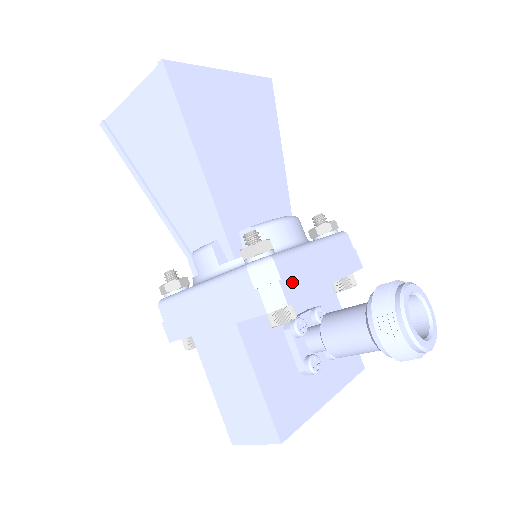
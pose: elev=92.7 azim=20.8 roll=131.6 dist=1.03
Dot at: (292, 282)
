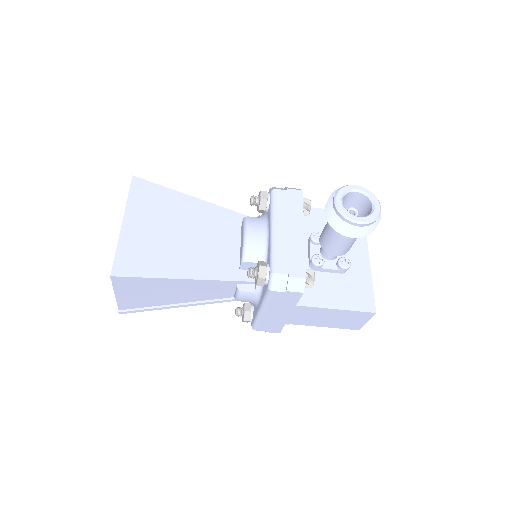
Dot at: (293, 266)
